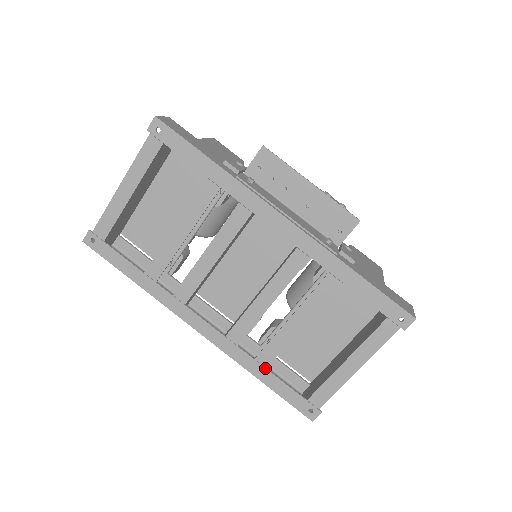
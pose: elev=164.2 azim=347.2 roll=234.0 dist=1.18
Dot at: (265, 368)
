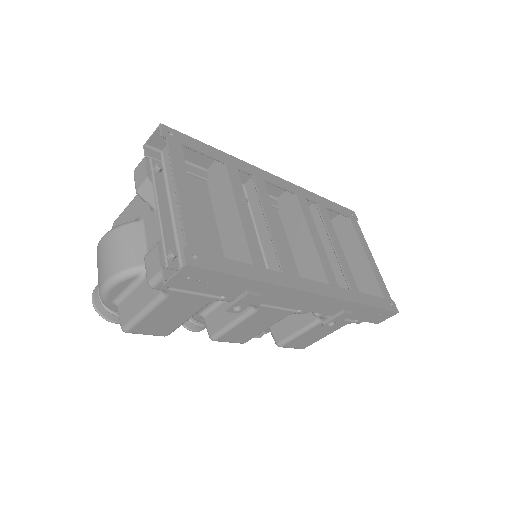
Dot at: (359, 292)
